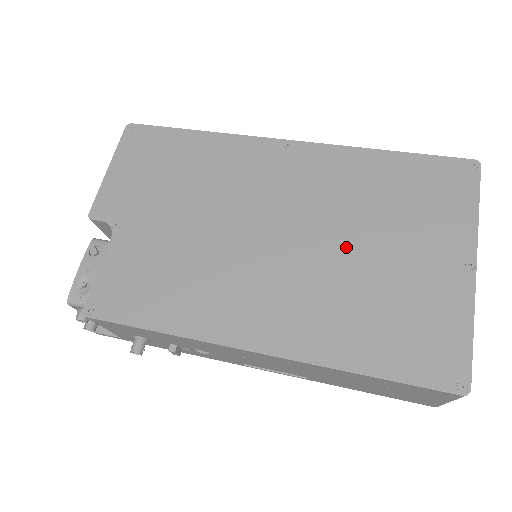
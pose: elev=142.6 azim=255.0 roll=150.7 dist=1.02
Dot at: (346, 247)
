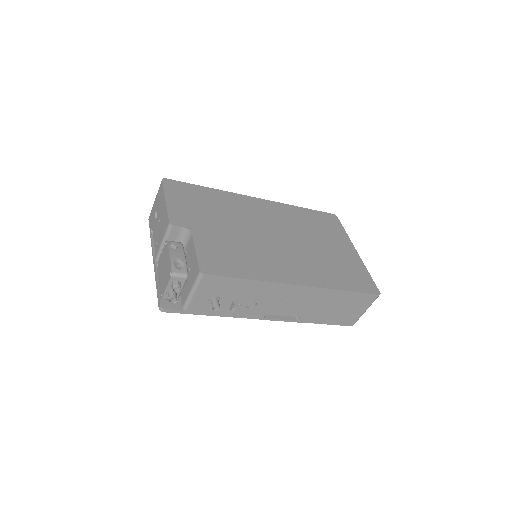
Dot at: (309, 243)
